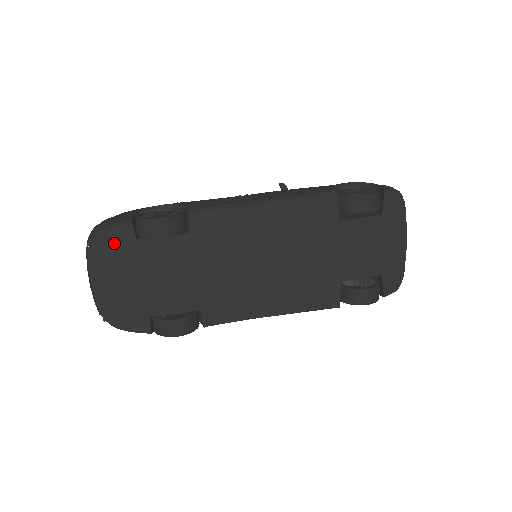
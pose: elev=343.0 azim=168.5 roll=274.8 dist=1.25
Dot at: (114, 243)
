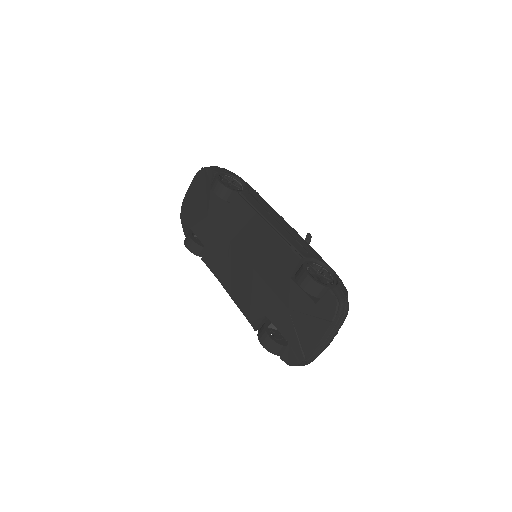
Dot at: (206, 178)
